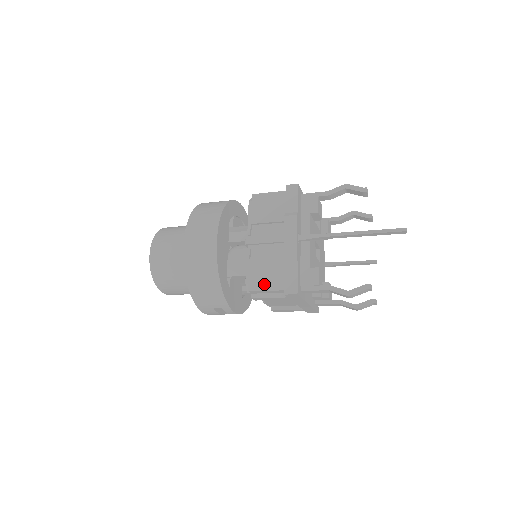
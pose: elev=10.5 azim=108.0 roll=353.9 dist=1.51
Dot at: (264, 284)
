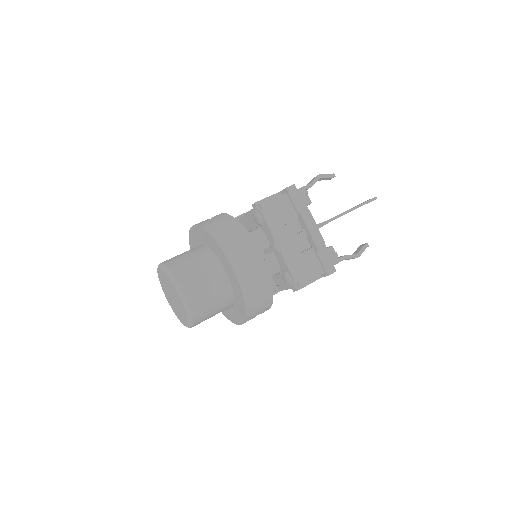
Dot at: (308, 275)
